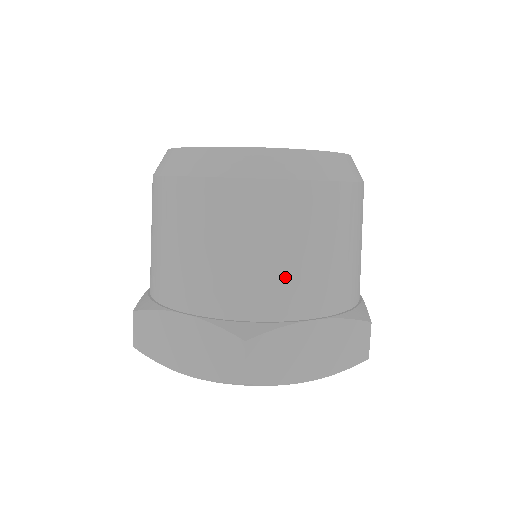
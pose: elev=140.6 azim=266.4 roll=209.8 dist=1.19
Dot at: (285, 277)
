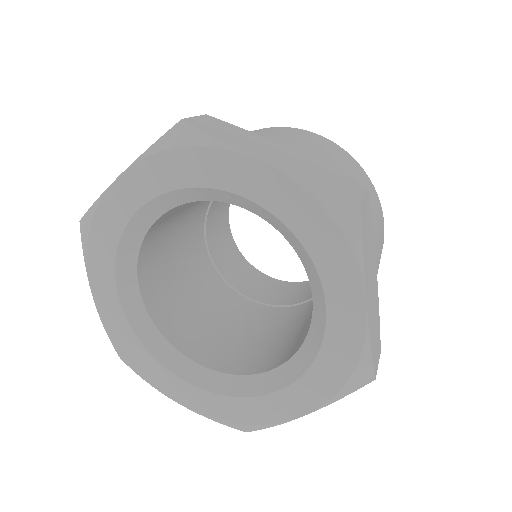
Dot at: (270, 136)
